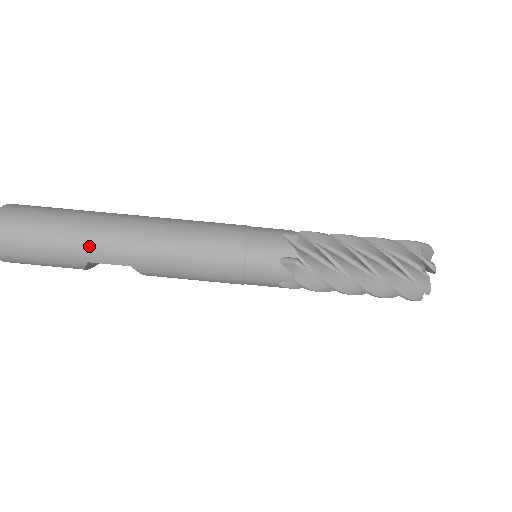
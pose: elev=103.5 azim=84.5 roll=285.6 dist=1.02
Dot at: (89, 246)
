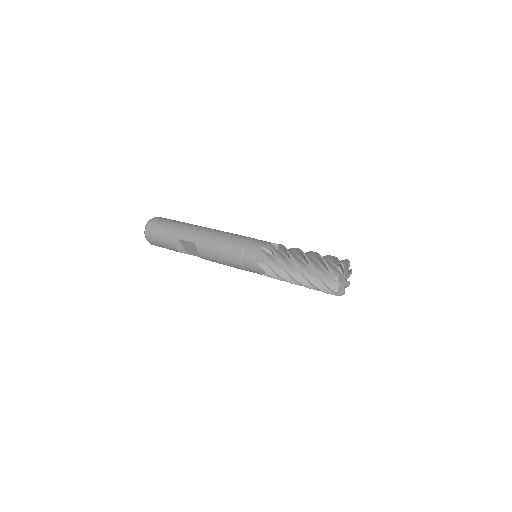
Dot at: (183, 230)
